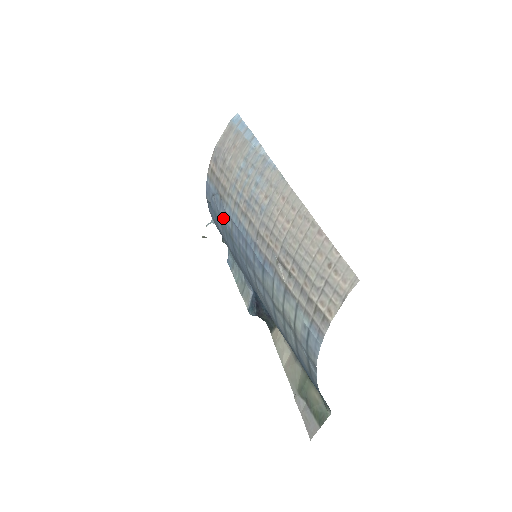
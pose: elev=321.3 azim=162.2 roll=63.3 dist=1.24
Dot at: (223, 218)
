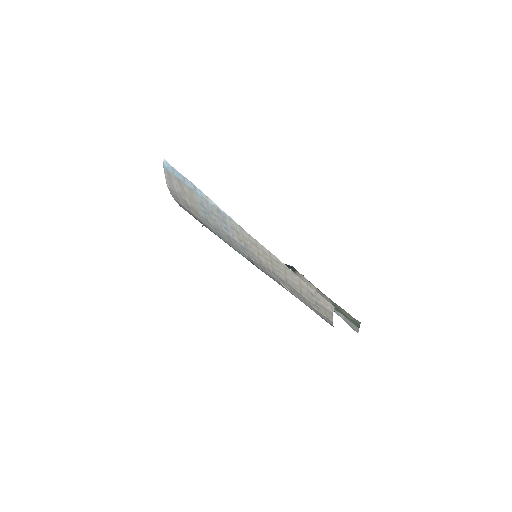
Dot at: occluded
